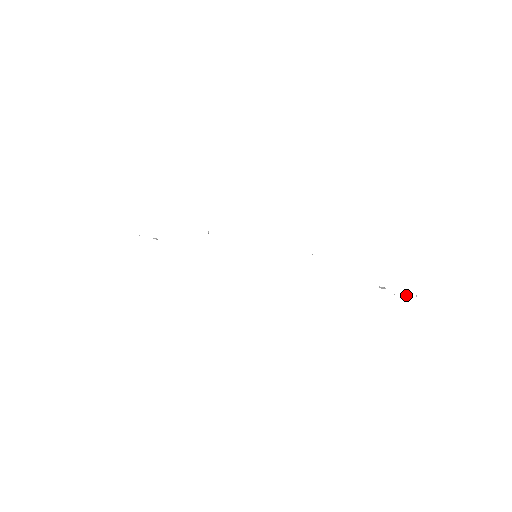
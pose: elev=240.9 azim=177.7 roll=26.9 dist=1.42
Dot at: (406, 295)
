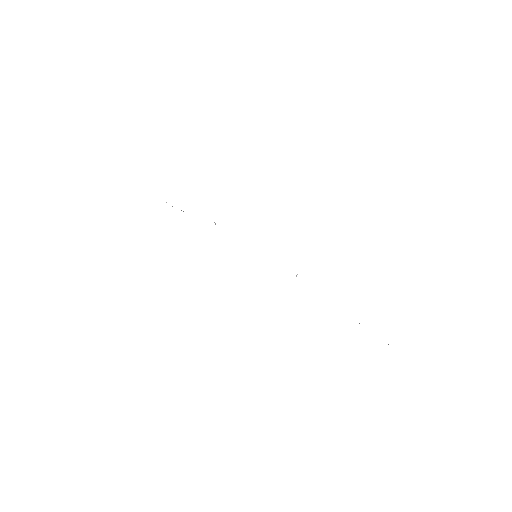
Dot at: occluded
